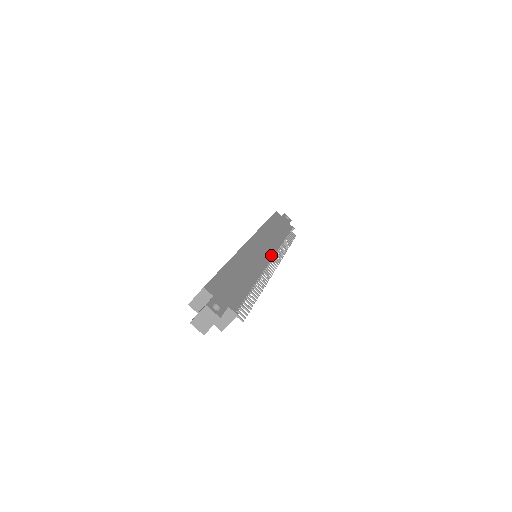
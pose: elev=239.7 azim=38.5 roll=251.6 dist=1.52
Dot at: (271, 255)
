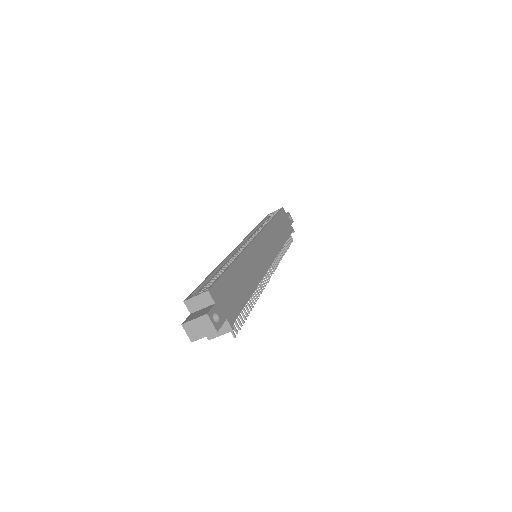
Dot at: (271, 260)
